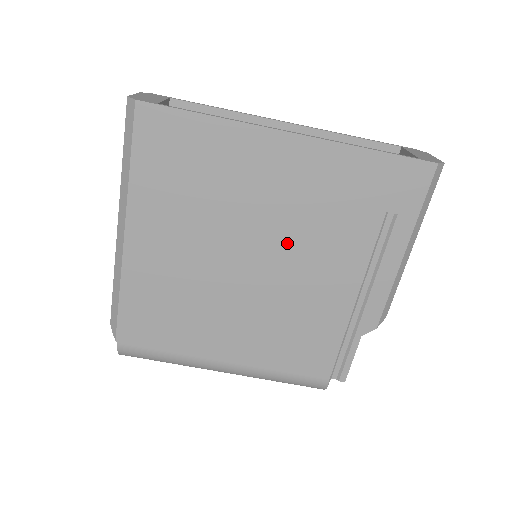
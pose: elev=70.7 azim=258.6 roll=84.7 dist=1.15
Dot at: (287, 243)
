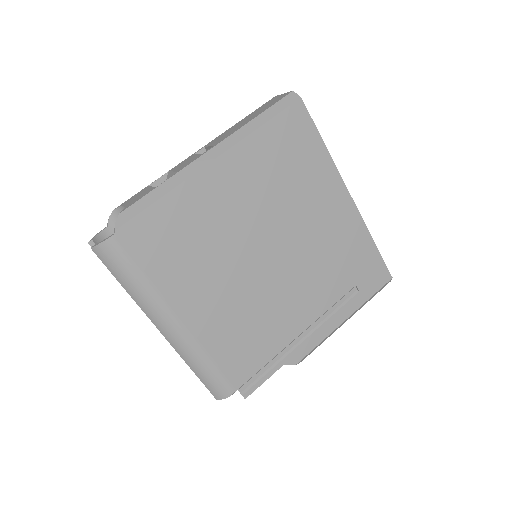
Dot at: (298, 259)
